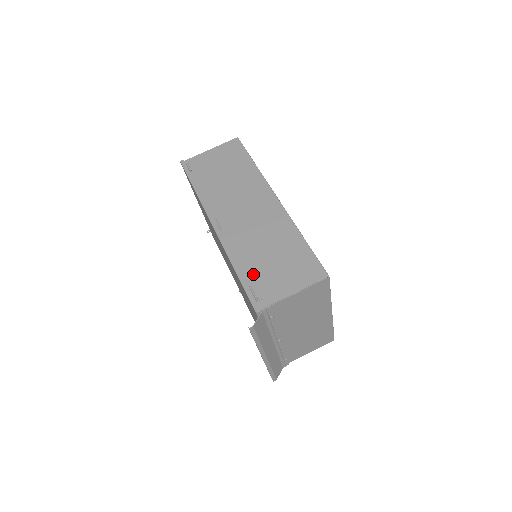
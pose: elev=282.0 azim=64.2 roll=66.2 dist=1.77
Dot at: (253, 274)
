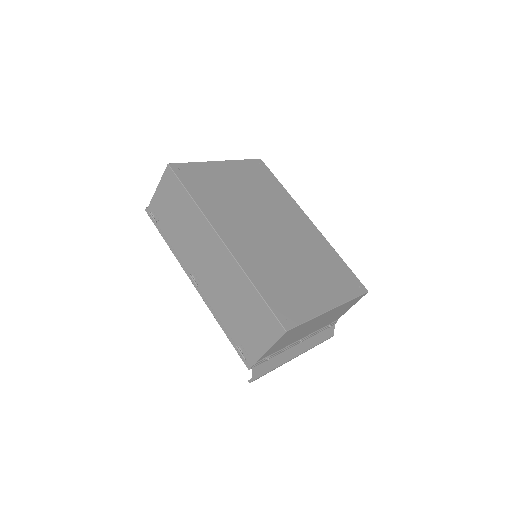
Dot at: (235, 332)
